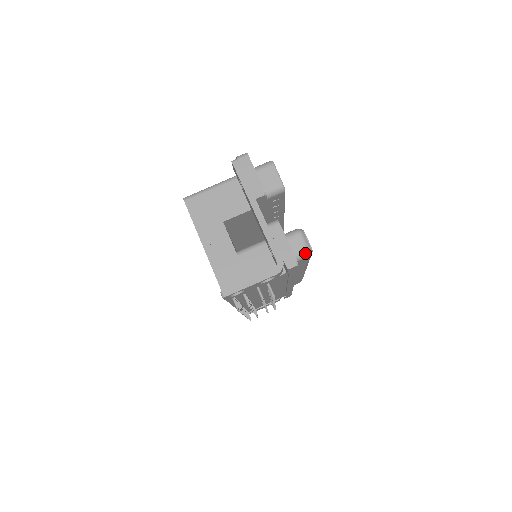
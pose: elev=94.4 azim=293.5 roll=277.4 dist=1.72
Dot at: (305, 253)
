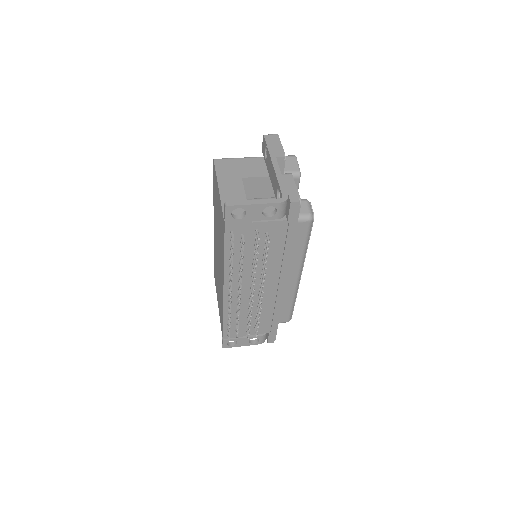
Dot at: (307, 215)
